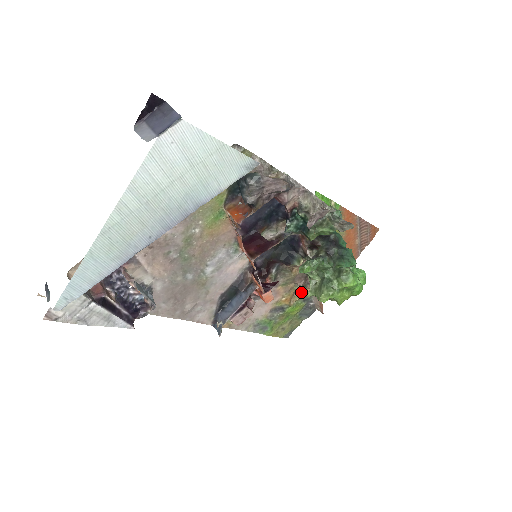
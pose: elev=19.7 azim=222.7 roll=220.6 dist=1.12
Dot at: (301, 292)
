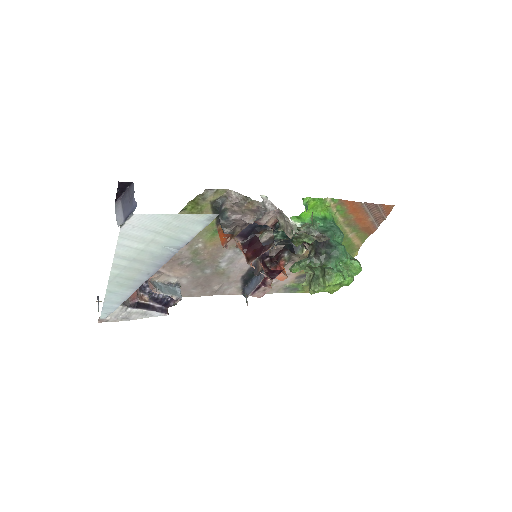
Dot at: occluded
